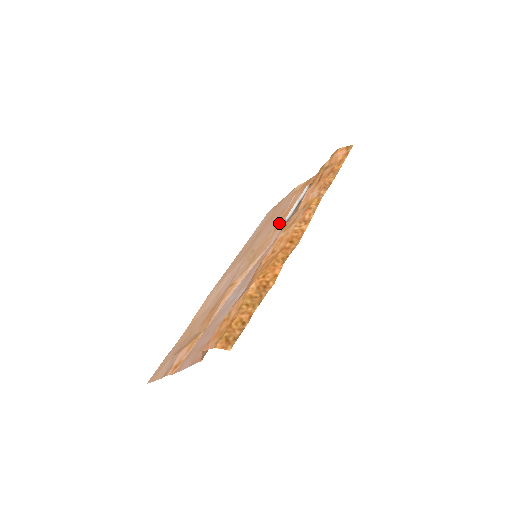
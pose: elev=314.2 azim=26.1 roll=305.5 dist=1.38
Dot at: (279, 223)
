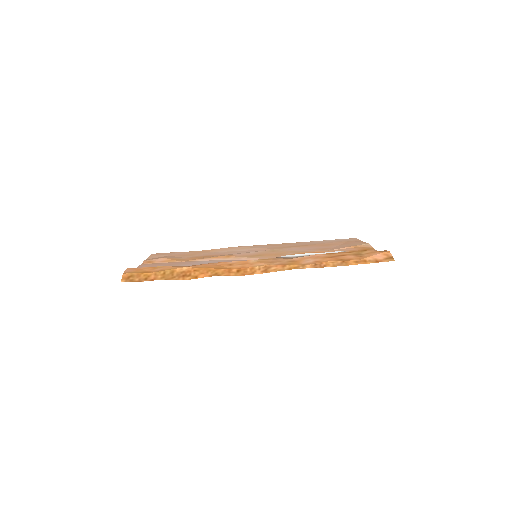
Dot at: (302, 253)
